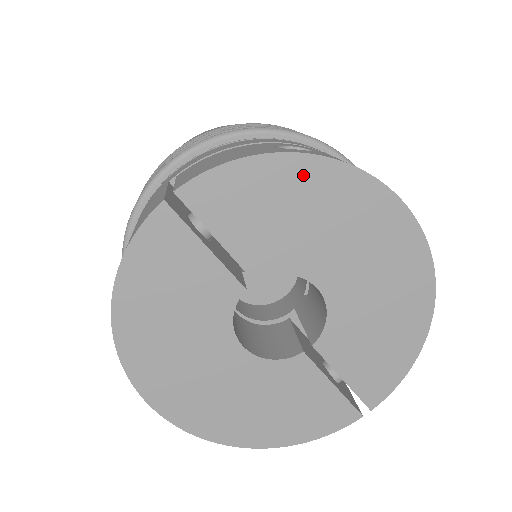
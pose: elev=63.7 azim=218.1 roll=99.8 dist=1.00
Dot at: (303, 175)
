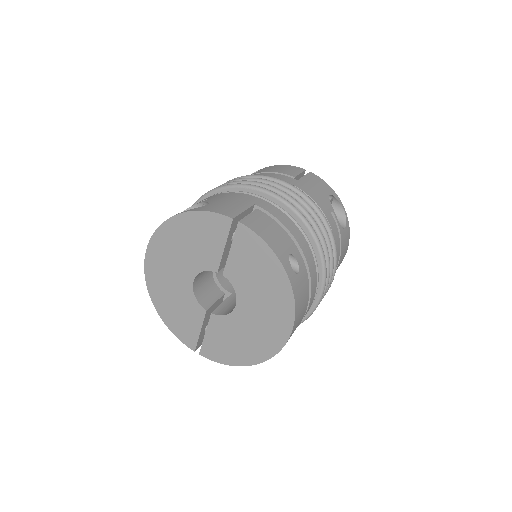
Dot at: (278, 277)
